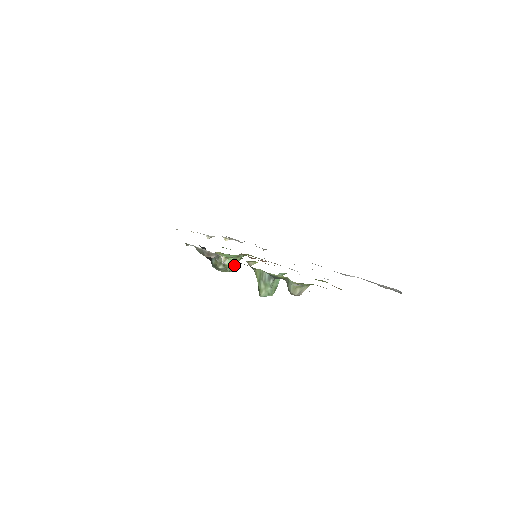
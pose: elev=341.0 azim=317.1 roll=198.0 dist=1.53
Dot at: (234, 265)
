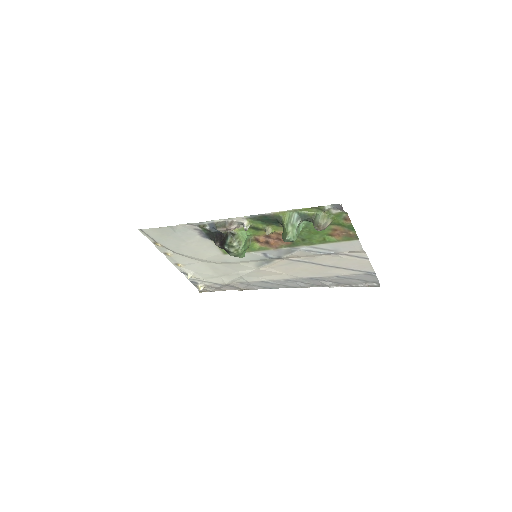
Dot at: (245, 247)
